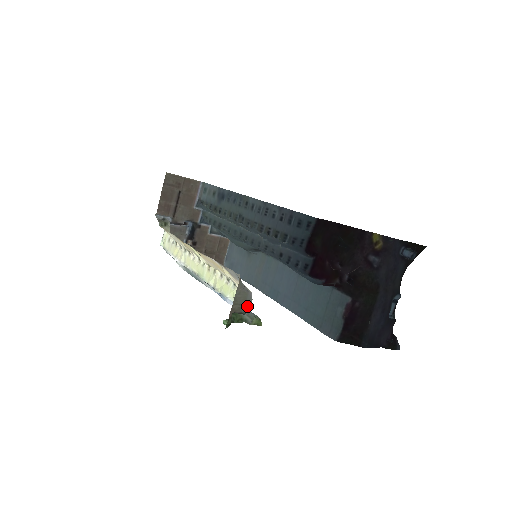
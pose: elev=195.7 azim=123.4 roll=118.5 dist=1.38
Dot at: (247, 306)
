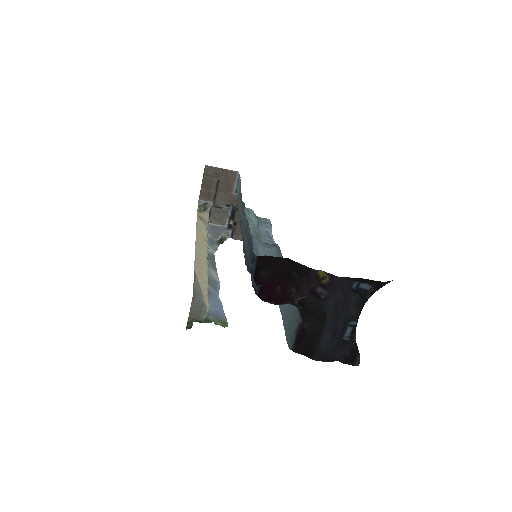
Dot at: (203, 316)
